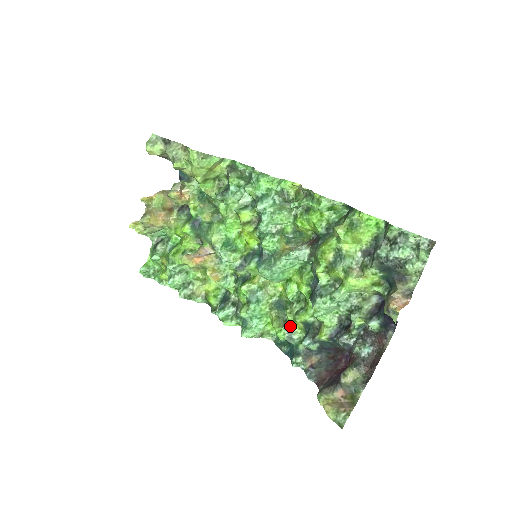
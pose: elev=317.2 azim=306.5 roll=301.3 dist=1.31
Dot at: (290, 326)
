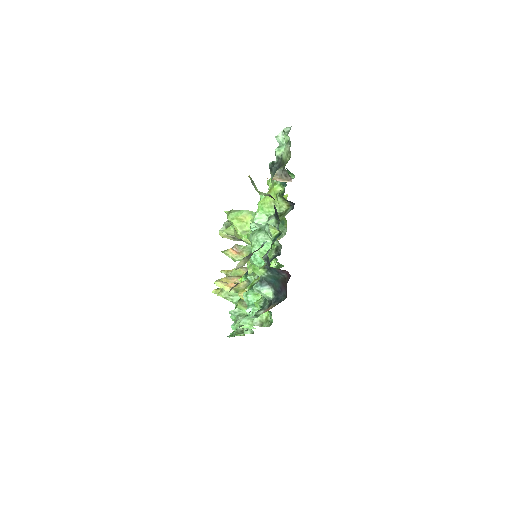
Dot at: occluded
